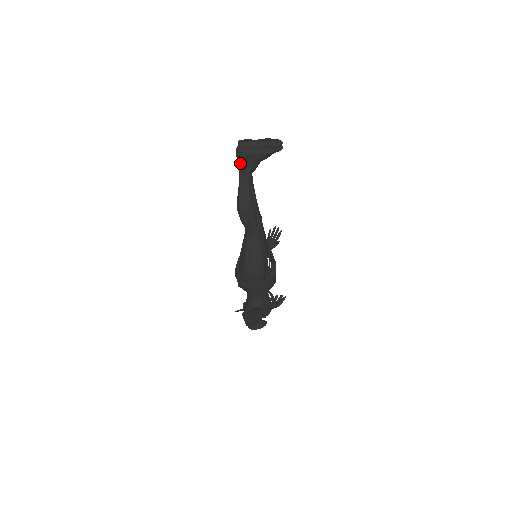
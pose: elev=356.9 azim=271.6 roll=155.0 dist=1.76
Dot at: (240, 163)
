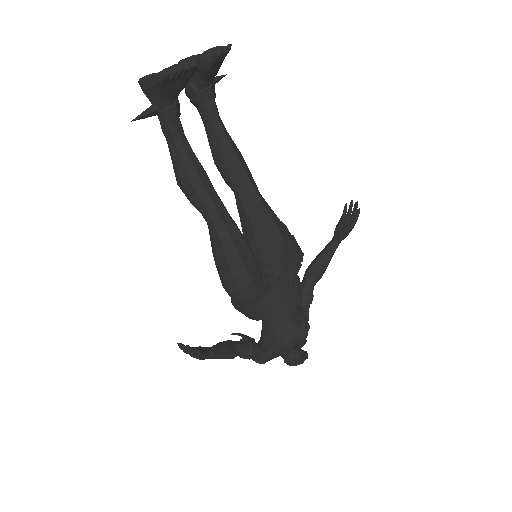
Dot at: occluded
